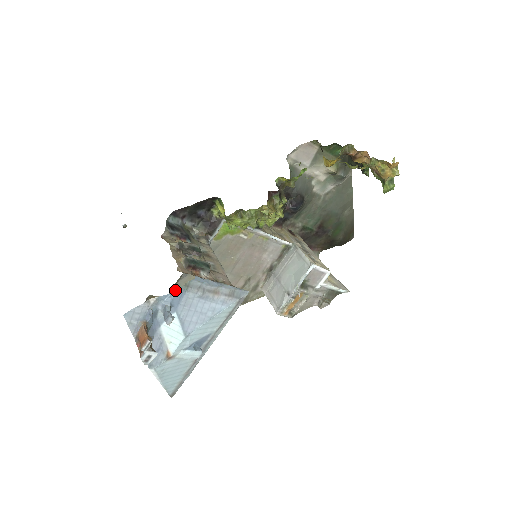
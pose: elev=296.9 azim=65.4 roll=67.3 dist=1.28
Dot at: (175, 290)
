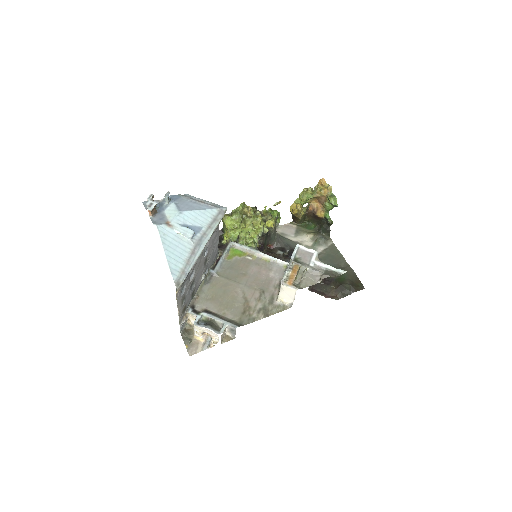
Dot at: (174, 195)
